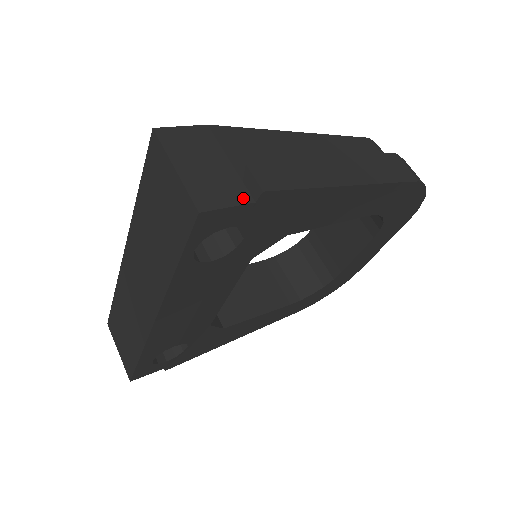
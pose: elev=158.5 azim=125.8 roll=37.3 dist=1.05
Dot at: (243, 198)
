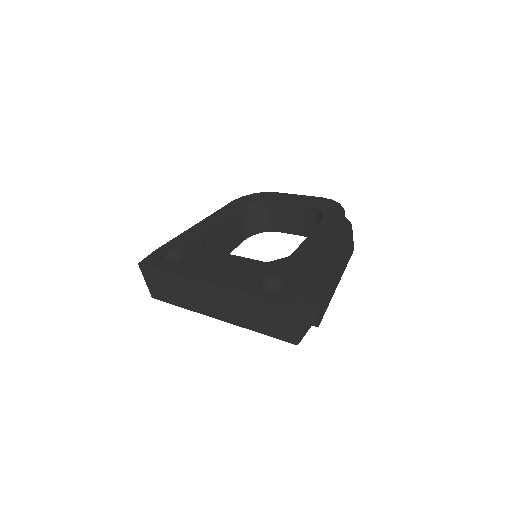
Dot at: (309, 326)
